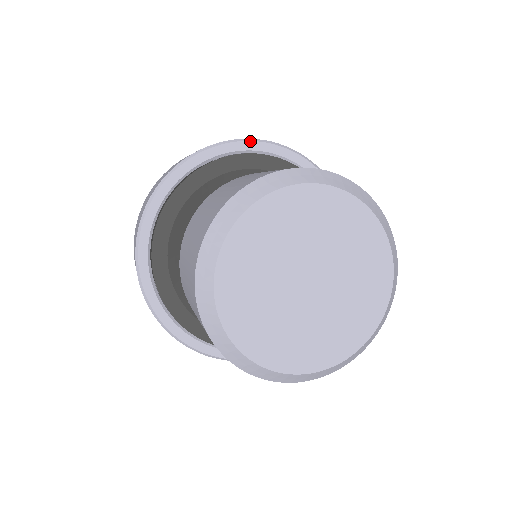
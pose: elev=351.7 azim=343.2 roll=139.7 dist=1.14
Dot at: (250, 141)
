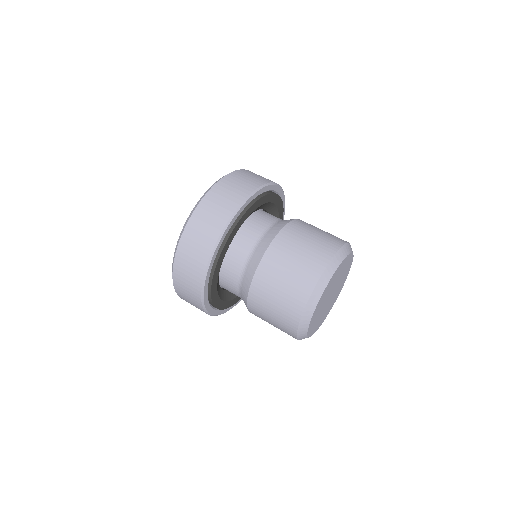
Dot at: (271, 185)
